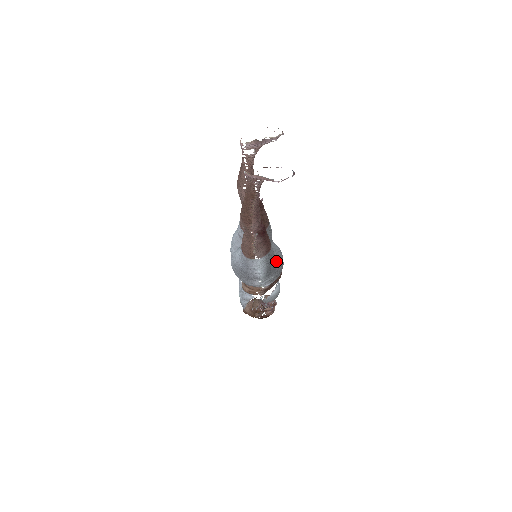
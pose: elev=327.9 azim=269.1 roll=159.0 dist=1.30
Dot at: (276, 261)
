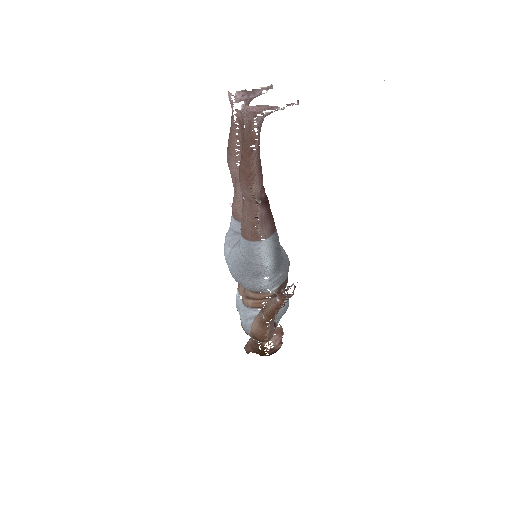
Dot at: (282, 254)
